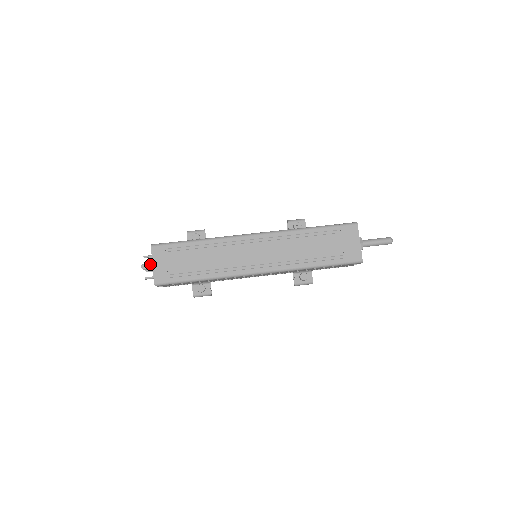
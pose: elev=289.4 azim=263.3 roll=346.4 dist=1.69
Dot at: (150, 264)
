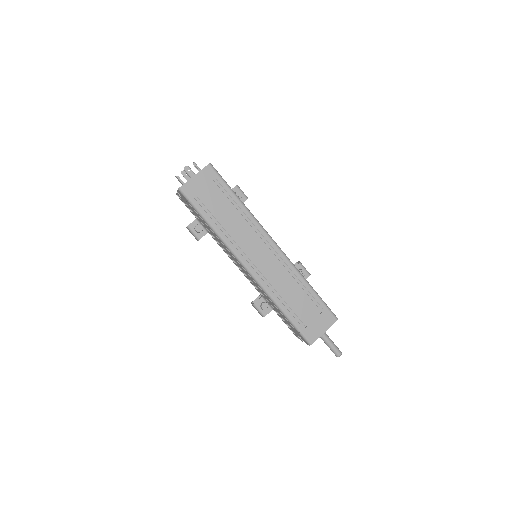
Dot at: (193, 172)
